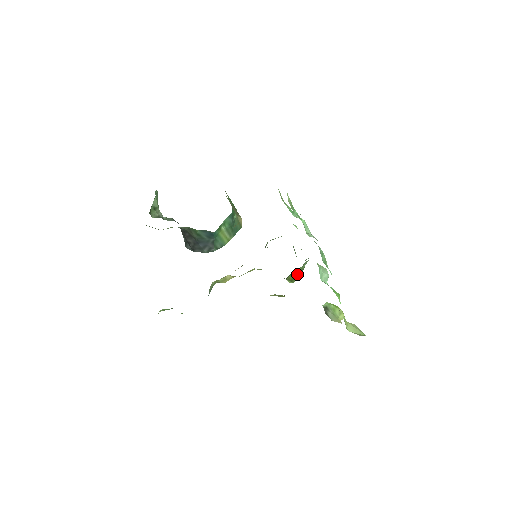
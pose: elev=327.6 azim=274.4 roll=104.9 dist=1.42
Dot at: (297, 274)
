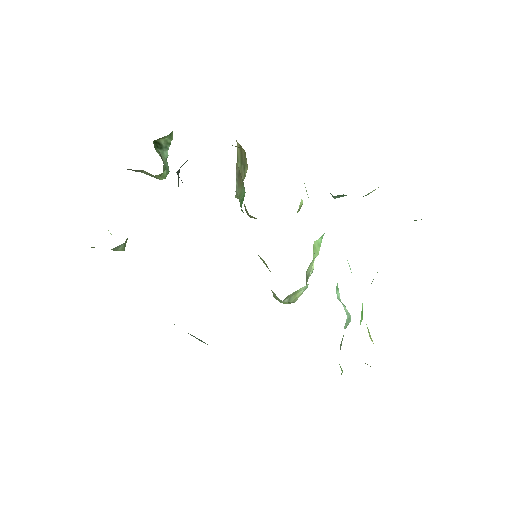
Dot at: occluded
